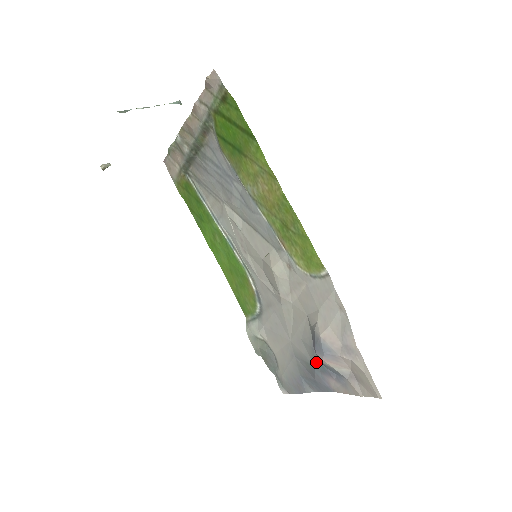
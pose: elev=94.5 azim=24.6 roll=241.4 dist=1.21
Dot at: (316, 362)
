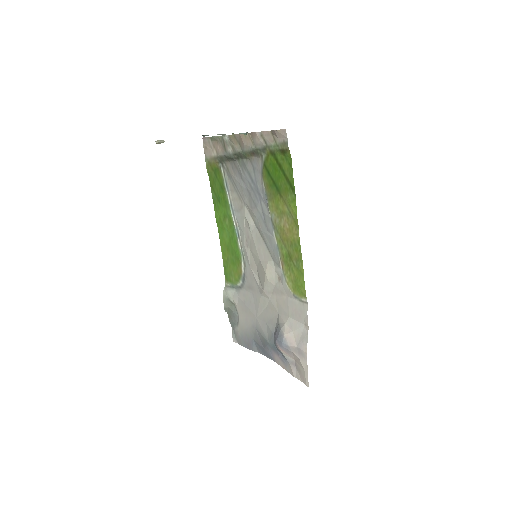
Dot at: (271, 342)
